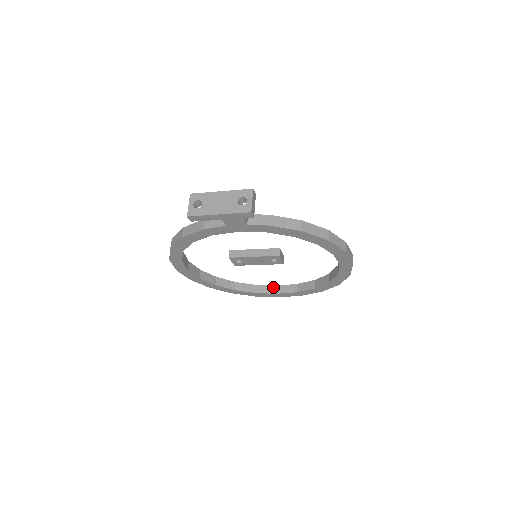
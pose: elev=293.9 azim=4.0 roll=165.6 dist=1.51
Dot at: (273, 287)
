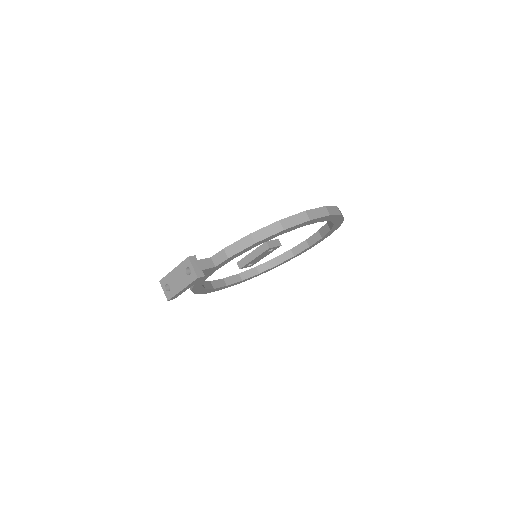
Dot at: (303, 243)
